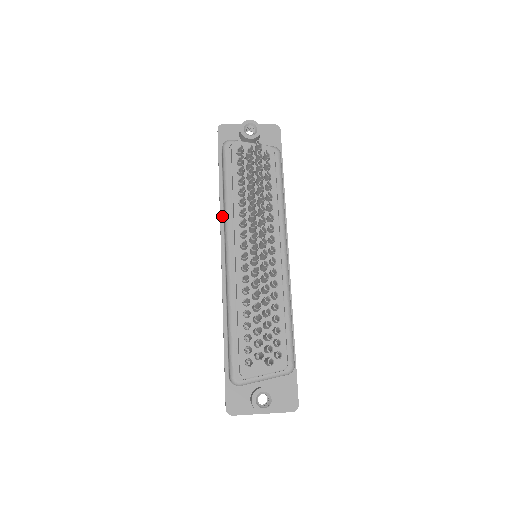
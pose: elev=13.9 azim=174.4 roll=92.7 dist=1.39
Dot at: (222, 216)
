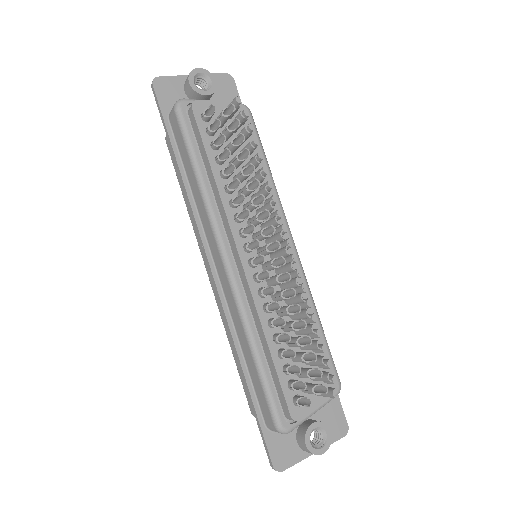
Dot at: (195, 210)
